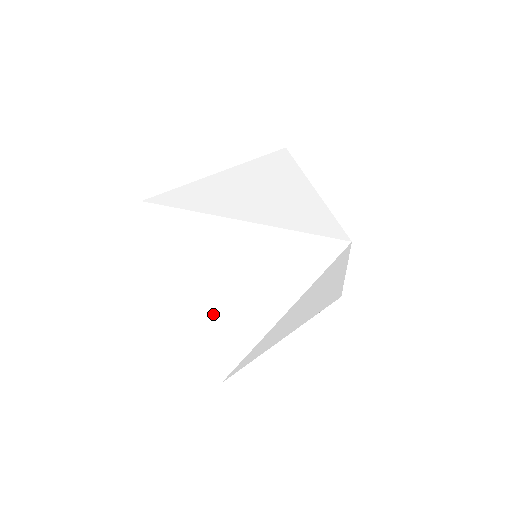
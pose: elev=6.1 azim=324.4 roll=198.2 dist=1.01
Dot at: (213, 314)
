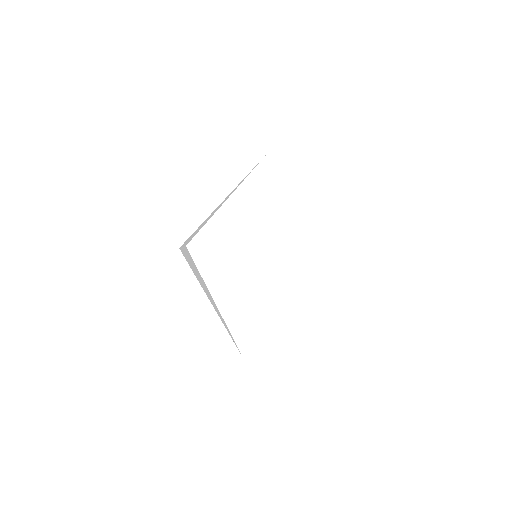
Dot at: (243, 318)
